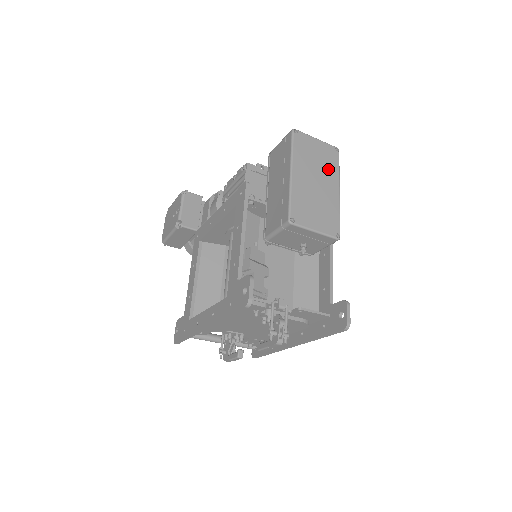
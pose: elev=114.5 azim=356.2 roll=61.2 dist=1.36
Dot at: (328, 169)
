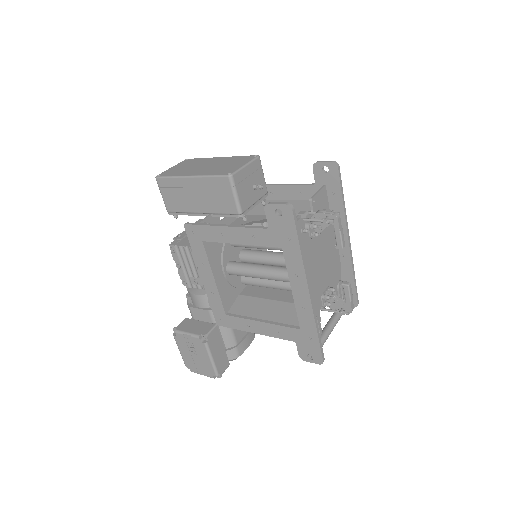
Dot at: (199, 162)
